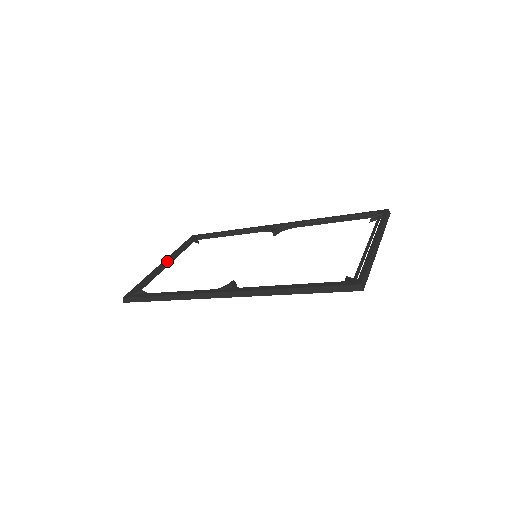
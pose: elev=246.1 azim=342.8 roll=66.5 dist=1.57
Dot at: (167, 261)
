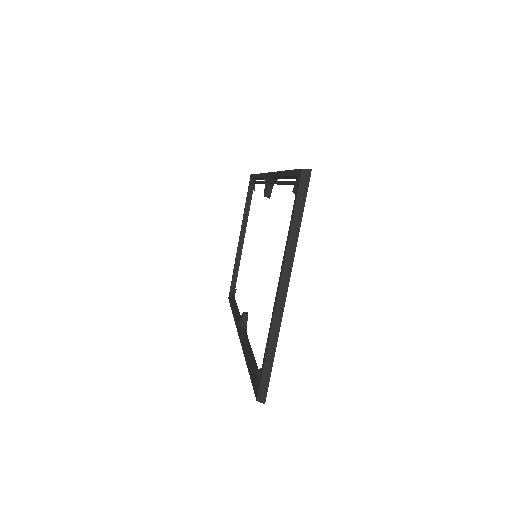
Dot at: (241, 233)
